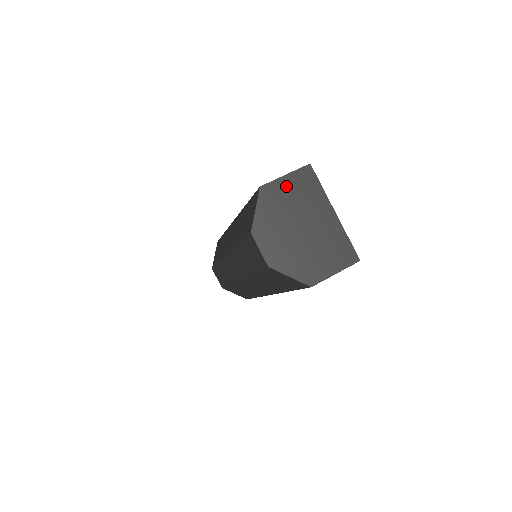
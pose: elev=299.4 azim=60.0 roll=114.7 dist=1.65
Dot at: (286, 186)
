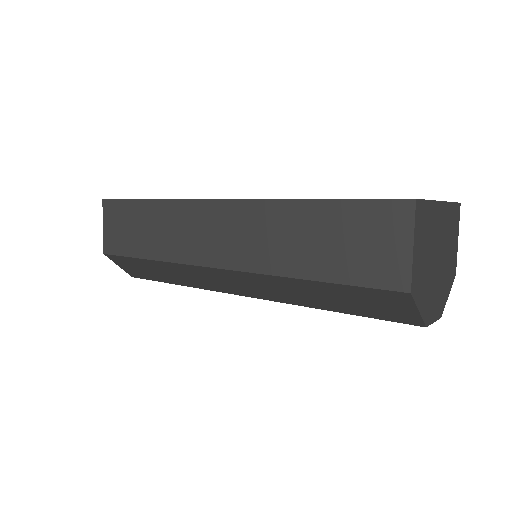
Dot at: (418, 253)
